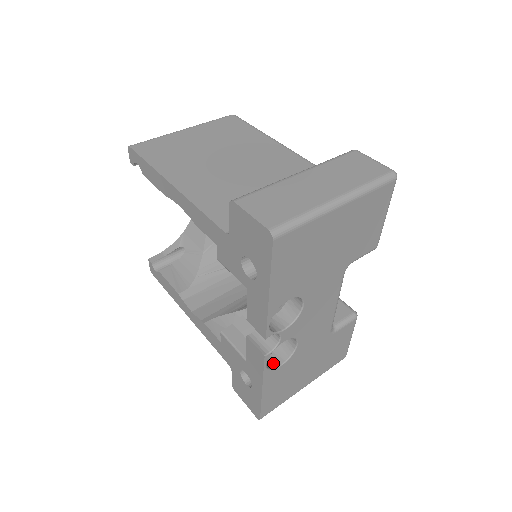
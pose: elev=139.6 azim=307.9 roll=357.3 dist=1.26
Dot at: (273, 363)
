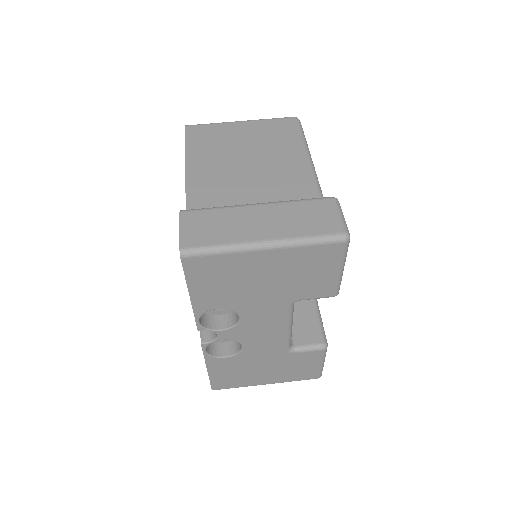
Dot at: (220, 352)
